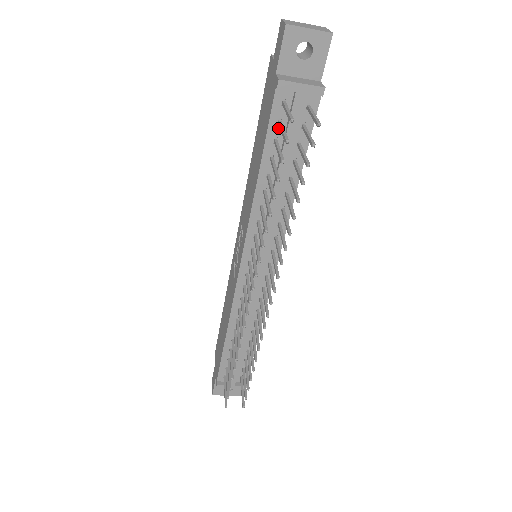
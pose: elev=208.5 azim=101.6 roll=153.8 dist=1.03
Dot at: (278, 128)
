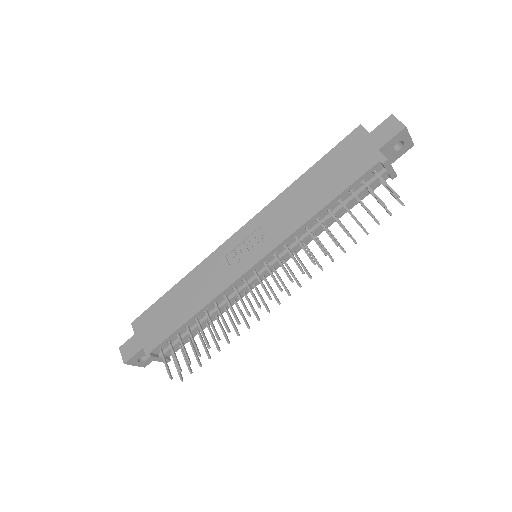
Dot at: (359, 184)
